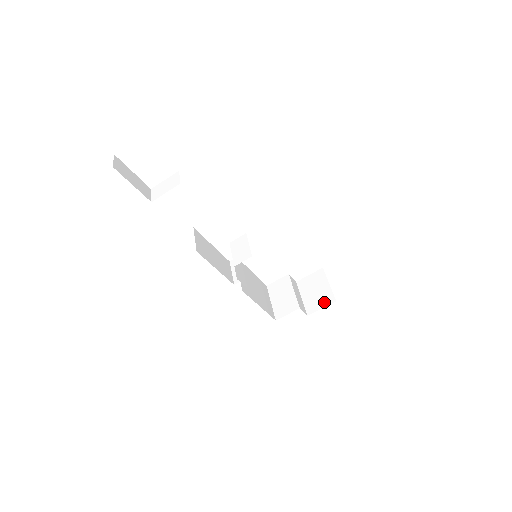
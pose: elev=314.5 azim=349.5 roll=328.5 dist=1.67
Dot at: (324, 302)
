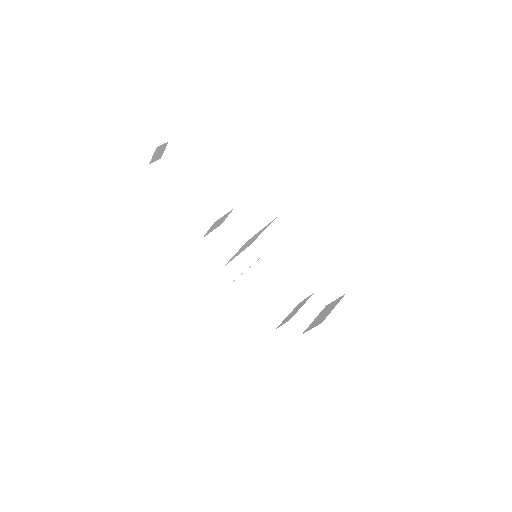
Dot at: (317, 323)
